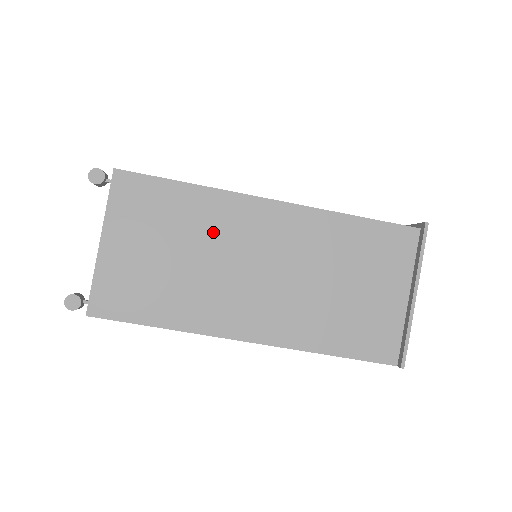
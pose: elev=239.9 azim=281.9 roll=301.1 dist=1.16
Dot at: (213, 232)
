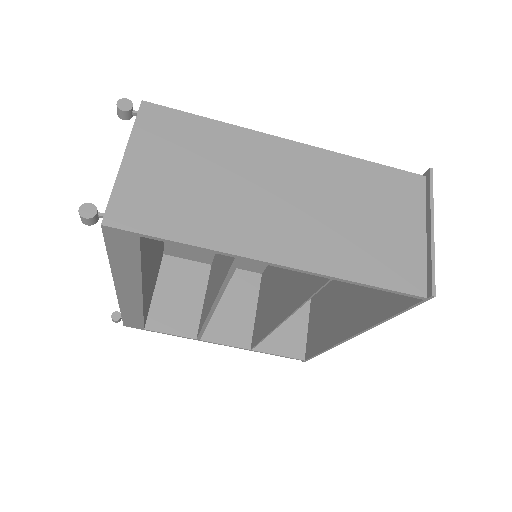
Dot at: (236, 161)
